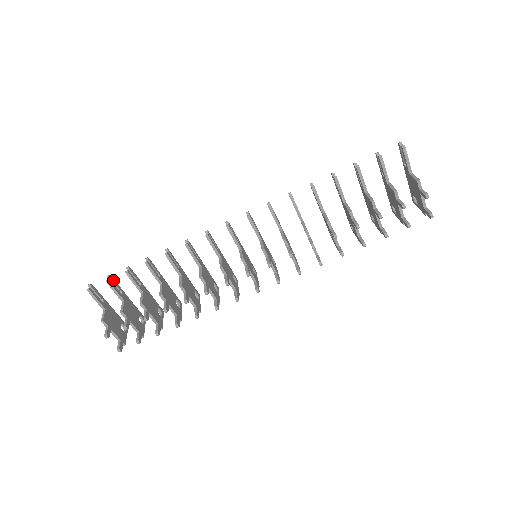
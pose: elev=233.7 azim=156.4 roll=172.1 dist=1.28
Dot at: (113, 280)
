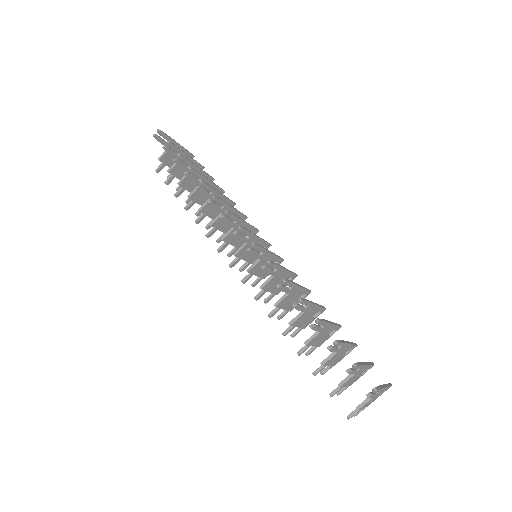
Dot at: (173, 146)
